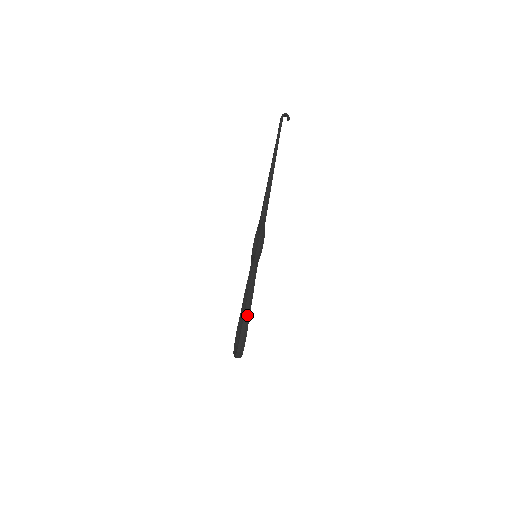
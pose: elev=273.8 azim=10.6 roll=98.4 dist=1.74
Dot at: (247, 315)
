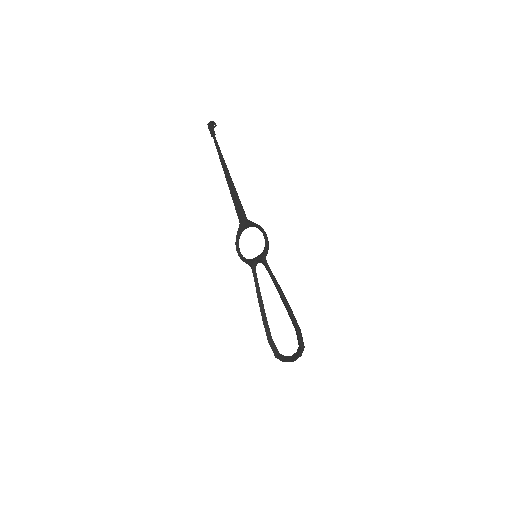
Dot at: (290, 309)
